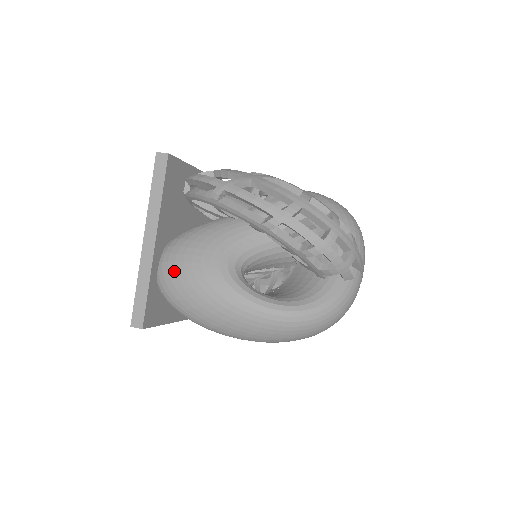
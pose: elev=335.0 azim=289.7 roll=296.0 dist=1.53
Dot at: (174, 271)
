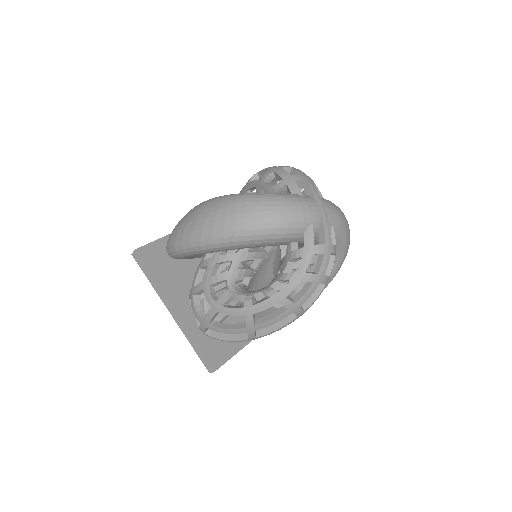
Dot at: occluded
